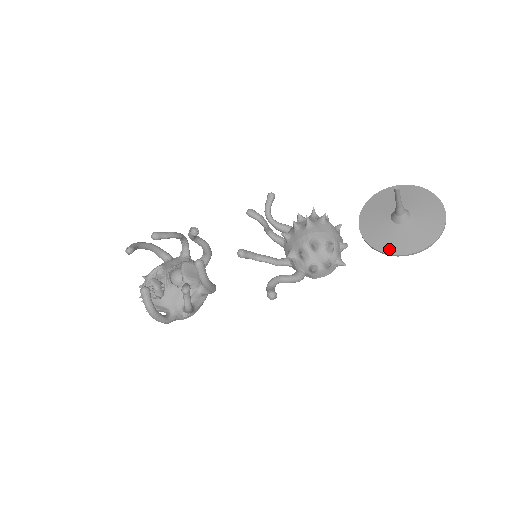
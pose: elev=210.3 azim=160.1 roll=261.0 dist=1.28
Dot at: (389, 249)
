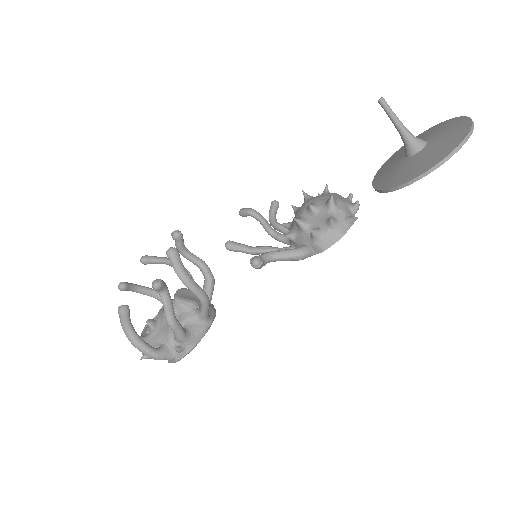
Dot at: (407, 178)
